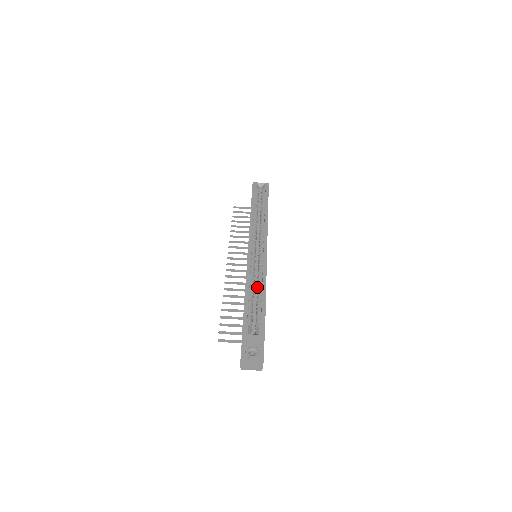
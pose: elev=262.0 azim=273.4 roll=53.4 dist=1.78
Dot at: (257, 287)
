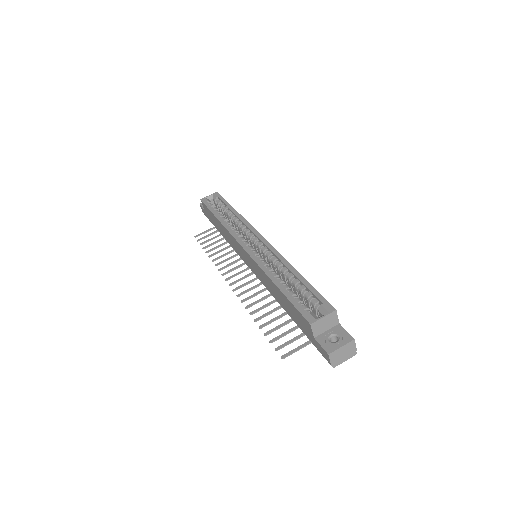
Dot at: (284, 276)
